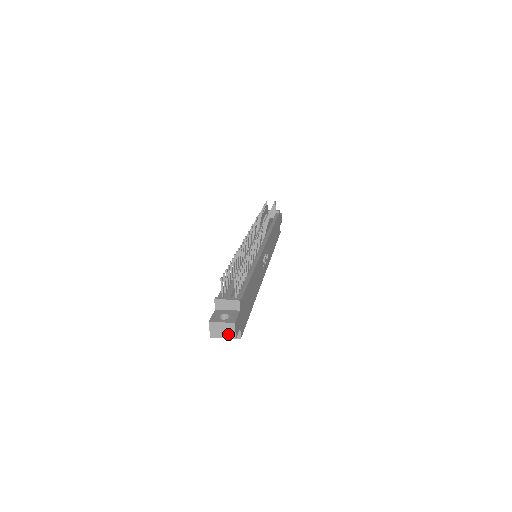
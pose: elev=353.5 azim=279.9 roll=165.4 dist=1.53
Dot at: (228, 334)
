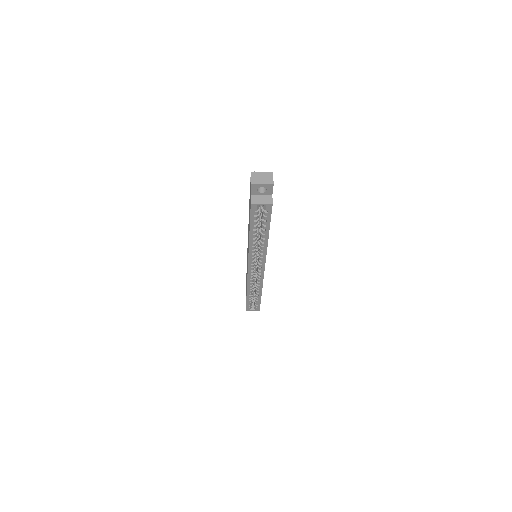
Dot at: (267, 181)
